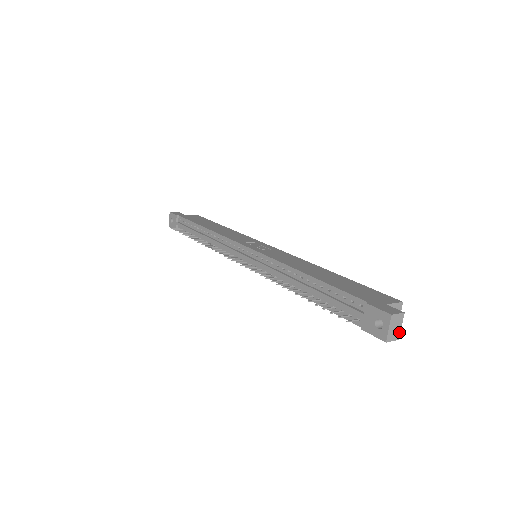
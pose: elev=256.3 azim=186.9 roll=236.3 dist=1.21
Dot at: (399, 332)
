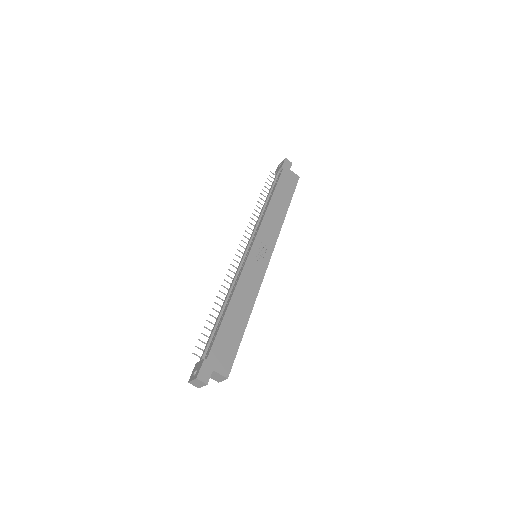
Dot at: (200, 387)
